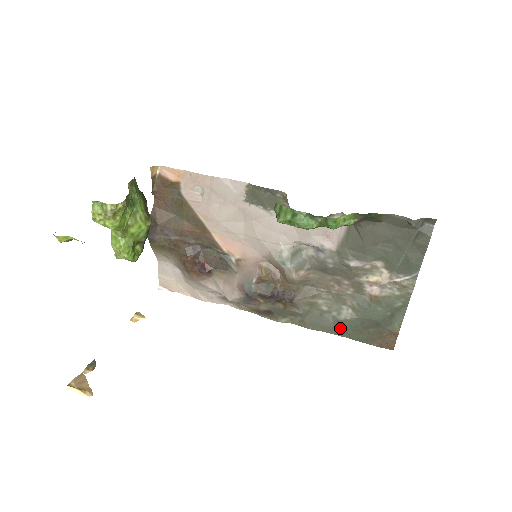
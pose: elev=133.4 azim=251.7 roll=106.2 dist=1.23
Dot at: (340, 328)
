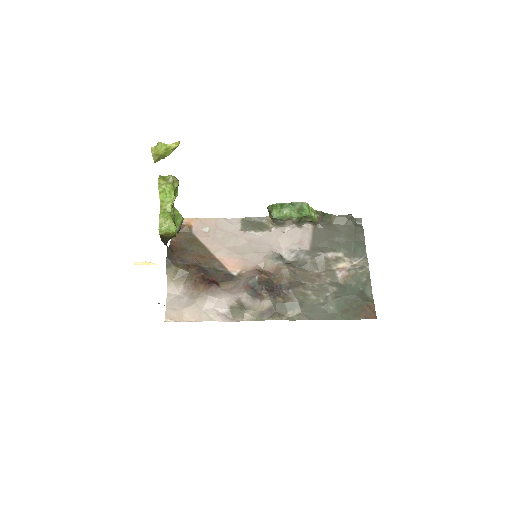
Dot at: (331, 312)
